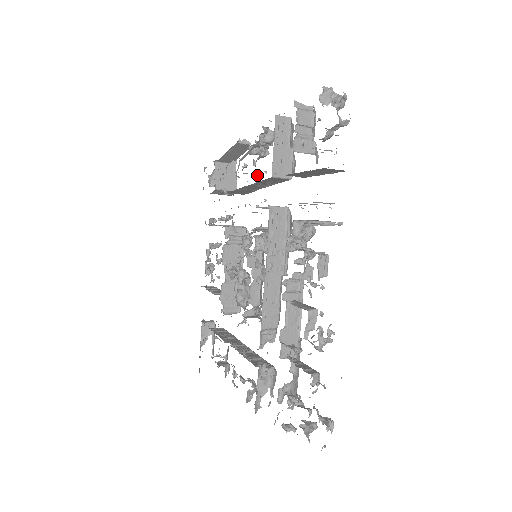
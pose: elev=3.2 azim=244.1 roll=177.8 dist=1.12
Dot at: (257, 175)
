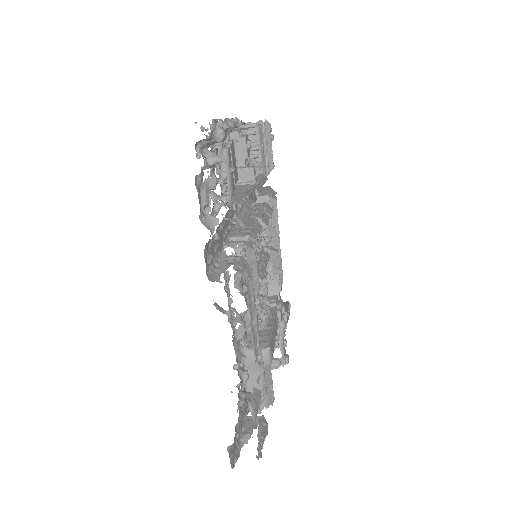
Dot at: occluded
